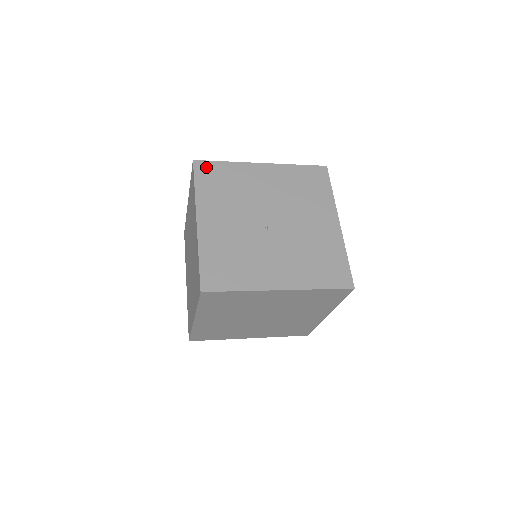
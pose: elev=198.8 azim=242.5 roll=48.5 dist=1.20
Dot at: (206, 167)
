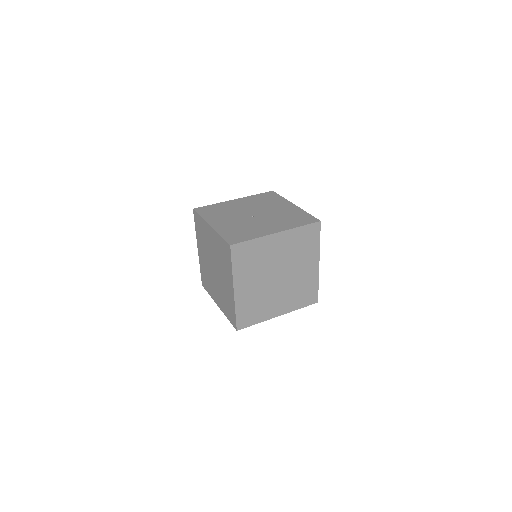
Dot at: (202, 209)
